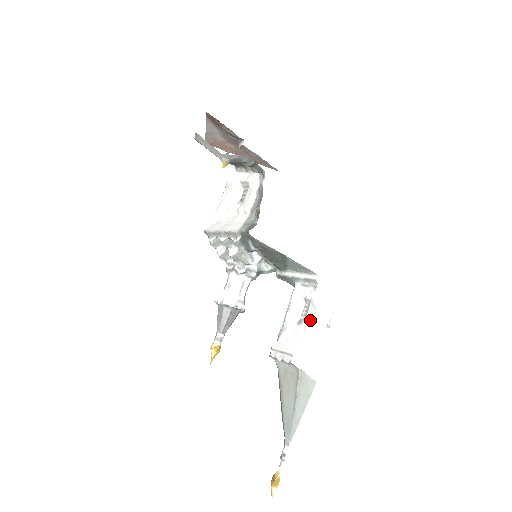
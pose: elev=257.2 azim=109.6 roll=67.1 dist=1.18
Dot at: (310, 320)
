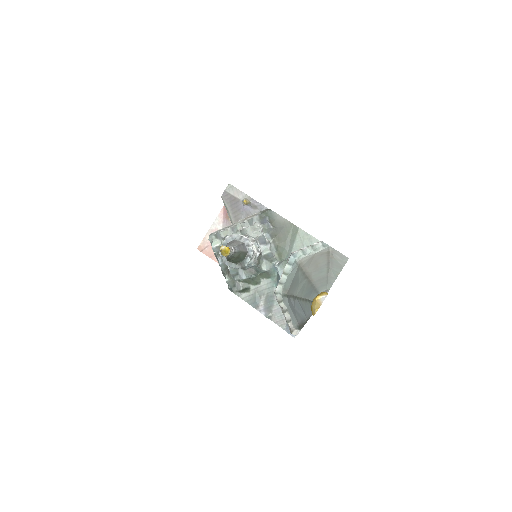
Dot at: occluded
